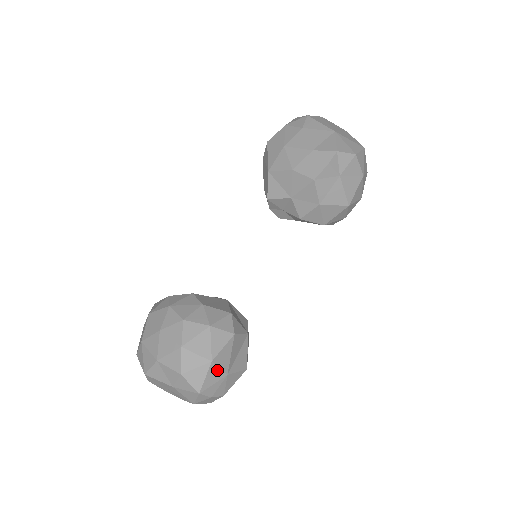
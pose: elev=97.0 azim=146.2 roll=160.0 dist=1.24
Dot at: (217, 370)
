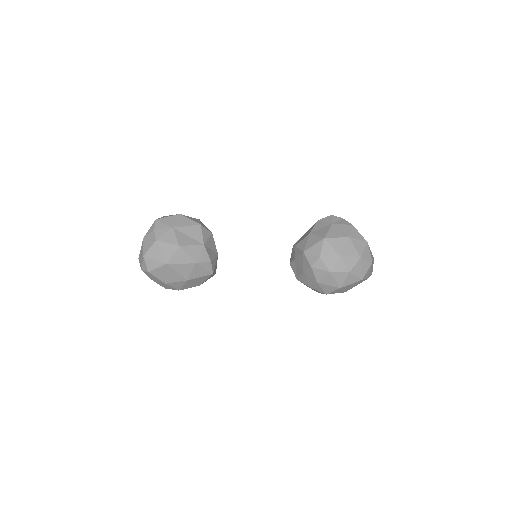
Dot at: (175, 220)
